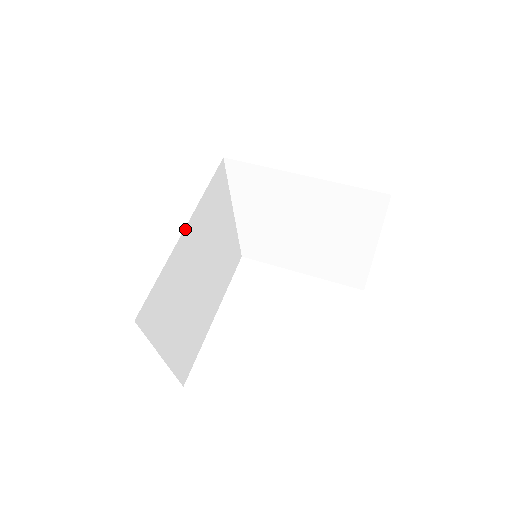
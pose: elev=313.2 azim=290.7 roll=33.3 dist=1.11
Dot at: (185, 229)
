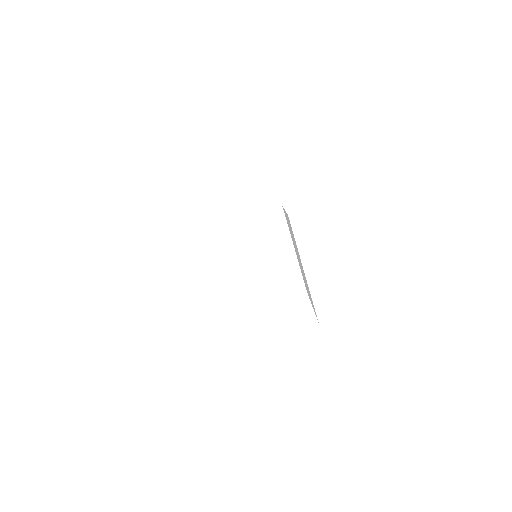
Dot at: occluded
